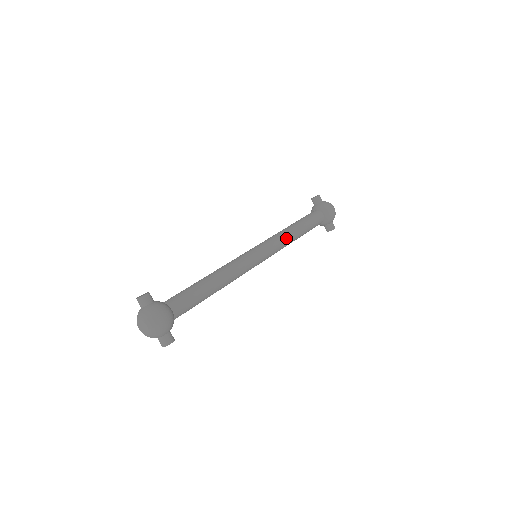
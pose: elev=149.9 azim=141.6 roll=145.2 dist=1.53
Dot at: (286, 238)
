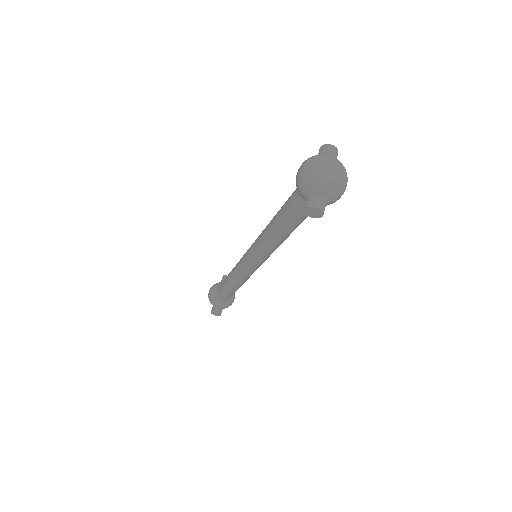
Dot at: occluded
